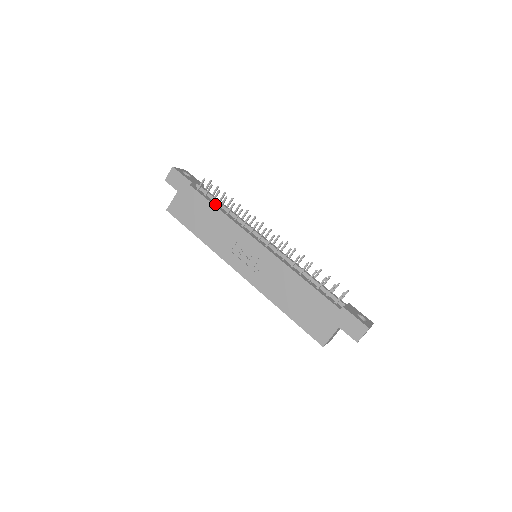
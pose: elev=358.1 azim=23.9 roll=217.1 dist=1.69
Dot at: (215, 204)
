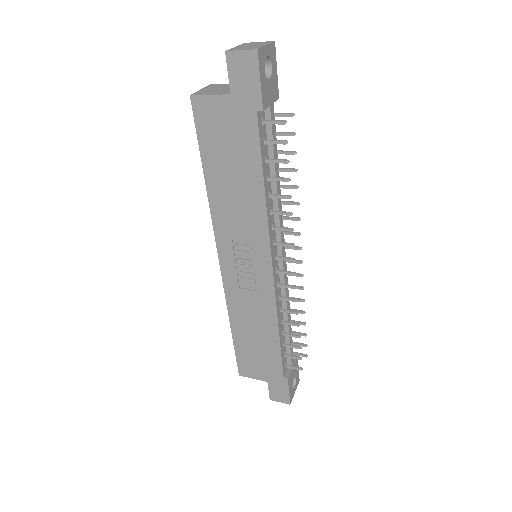
Dot at: (266, 169)
